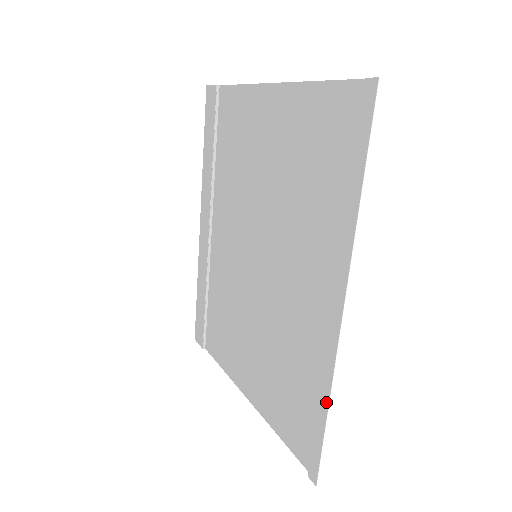
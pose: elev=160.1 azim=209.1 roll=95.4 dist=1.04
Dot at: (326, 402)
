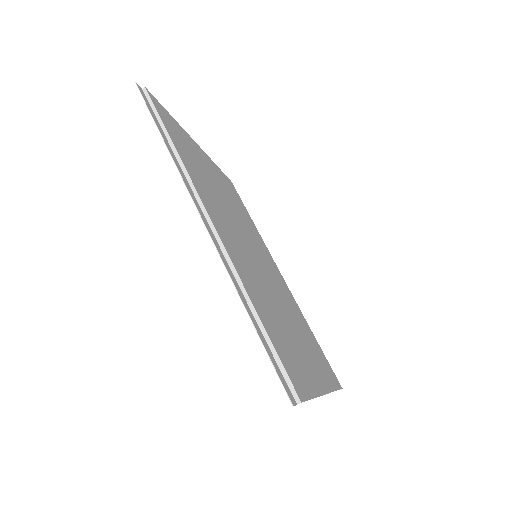
Dot at: (244, 304)
